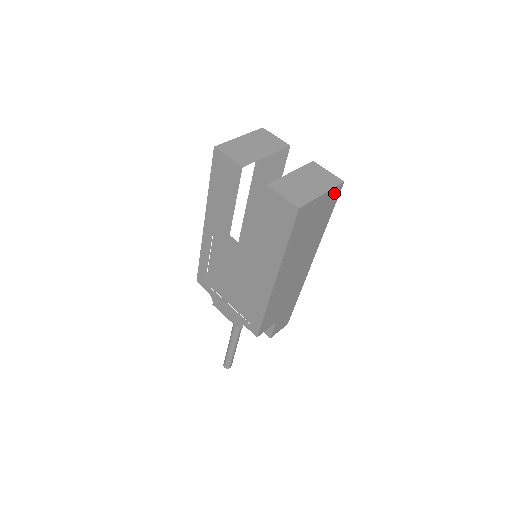
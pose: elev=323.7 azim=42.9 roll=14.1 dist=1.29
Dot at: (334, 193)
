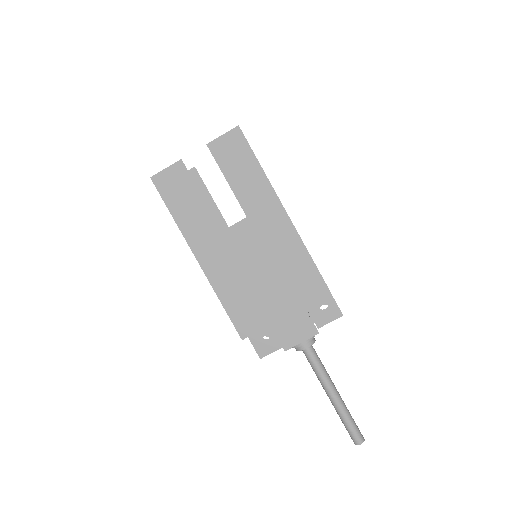
Dot at: occluded
